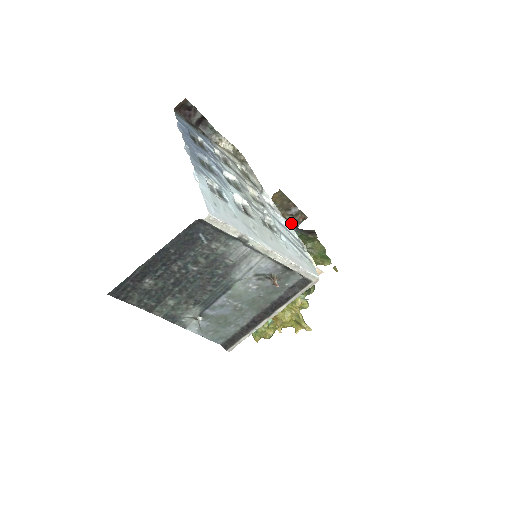
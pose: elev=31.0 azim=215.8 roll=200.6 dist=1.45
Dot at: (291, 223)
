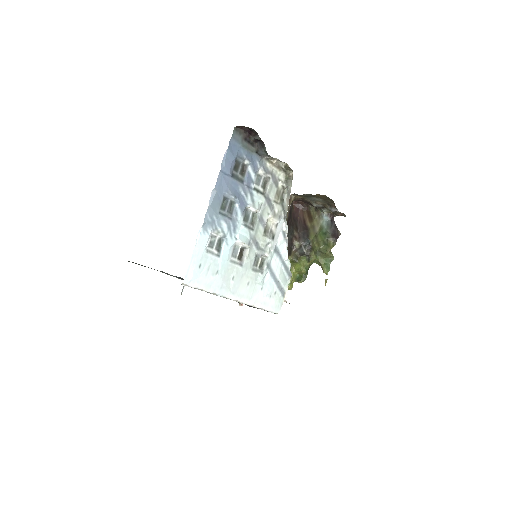
Dot at: (330, 212)
